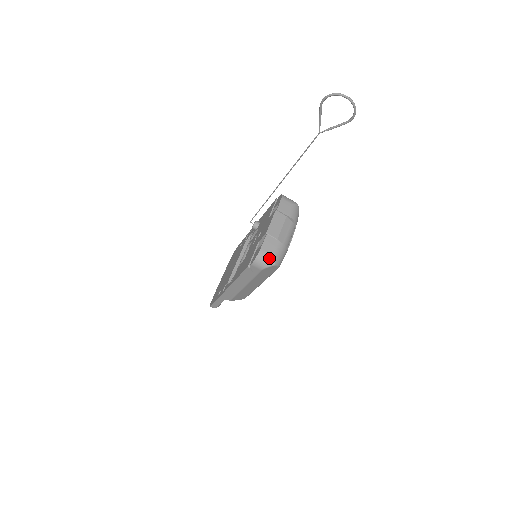
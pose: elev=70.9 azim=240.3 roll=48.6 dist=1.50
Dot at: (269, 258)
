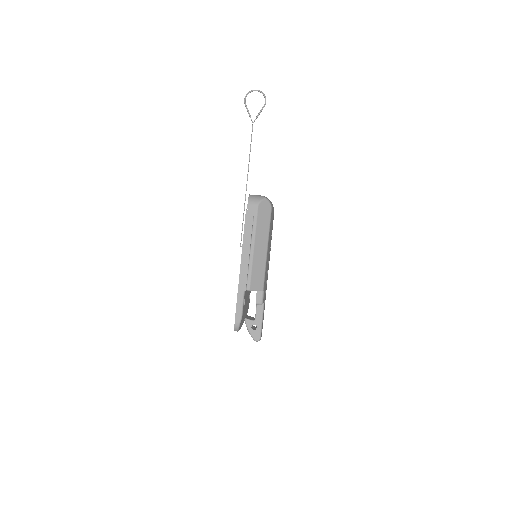
Dot at: (259, 196)
